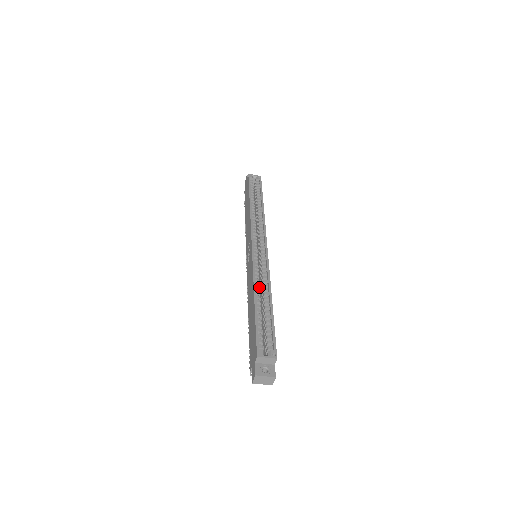
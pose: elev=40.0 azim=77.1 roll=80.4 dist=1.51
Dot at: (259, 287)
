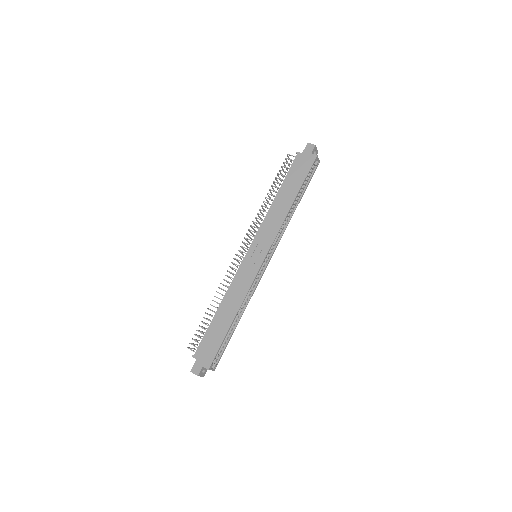
Dot at: occluded
